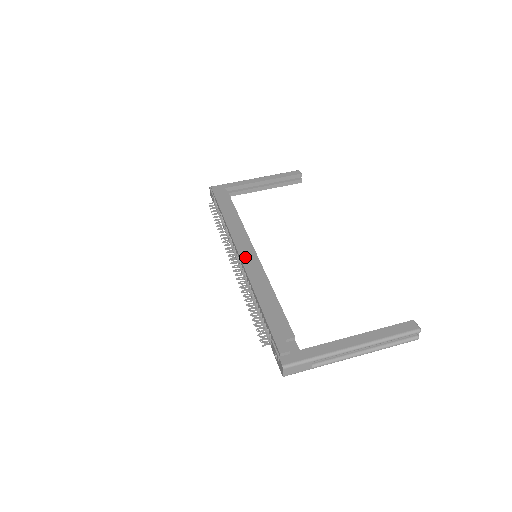
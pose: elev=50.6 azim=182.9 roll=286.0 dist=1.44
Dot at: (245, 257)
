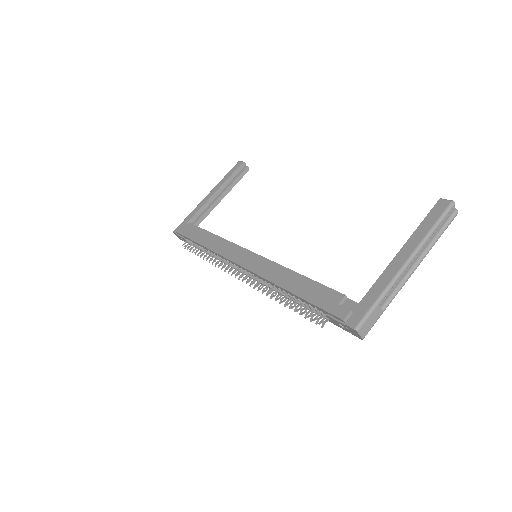
Dot at: (247, 263)
